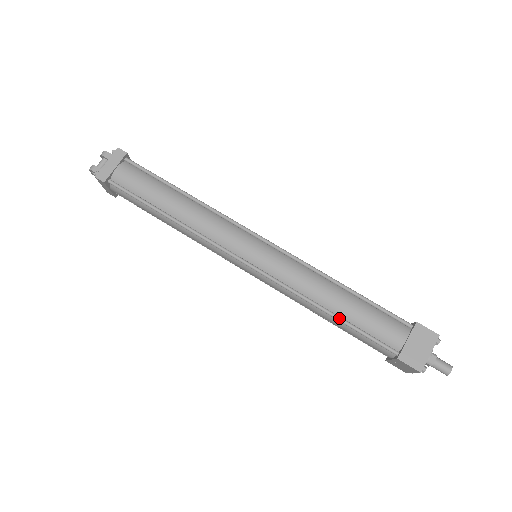
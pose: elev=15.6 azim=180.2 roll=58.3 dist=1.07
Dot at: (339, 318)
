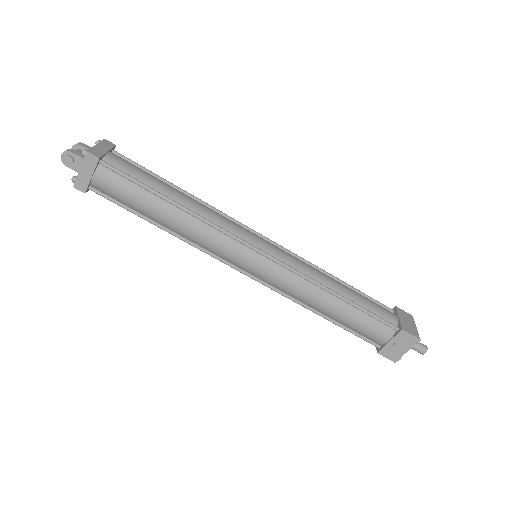
Dot at: (349, 300)
